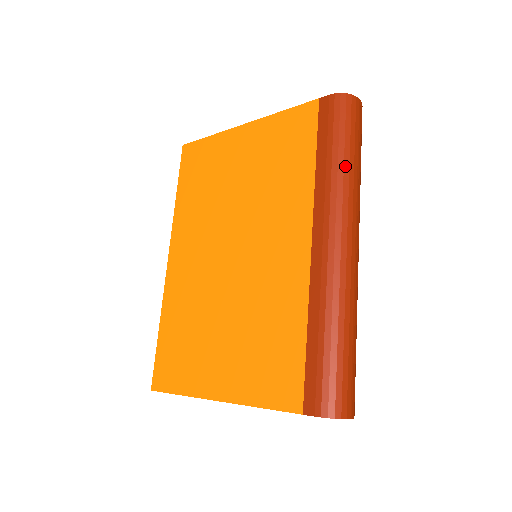
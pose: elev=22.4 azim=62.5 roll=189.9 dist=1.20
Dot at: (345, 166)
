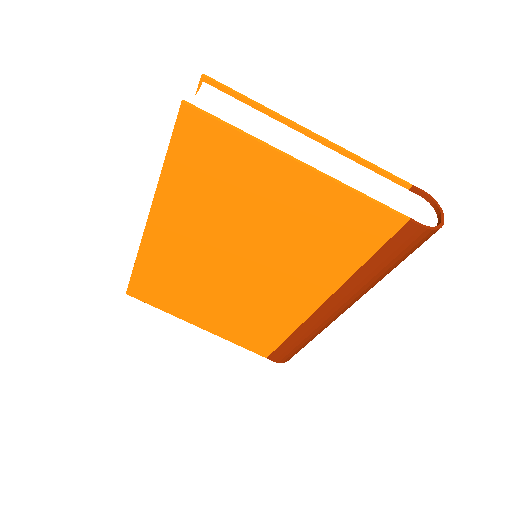
Dot at: occluded
